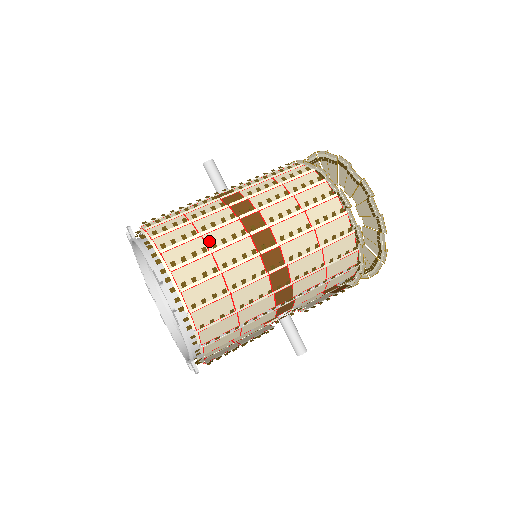
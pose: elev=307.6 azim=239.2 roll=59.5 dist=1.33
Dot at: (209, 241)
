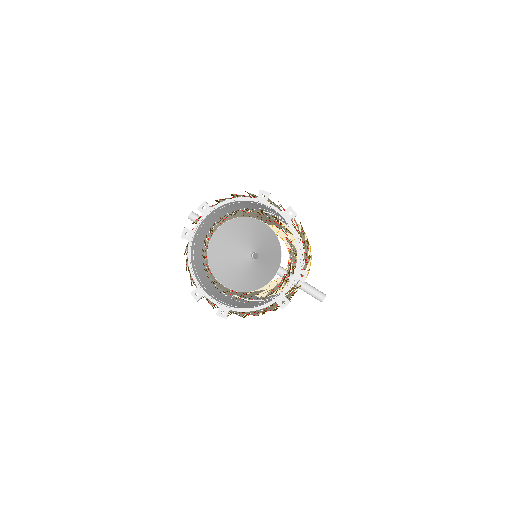
Dot at: occluded
